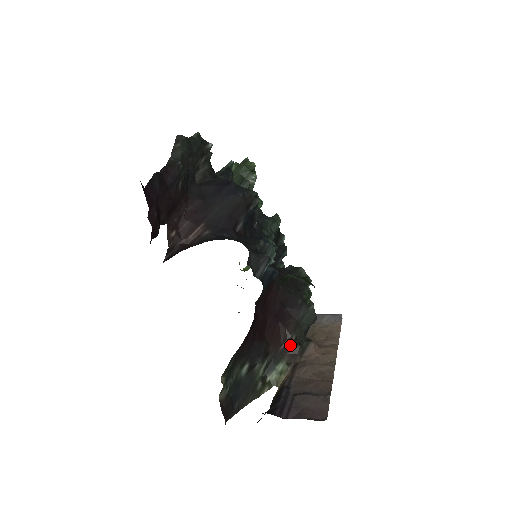
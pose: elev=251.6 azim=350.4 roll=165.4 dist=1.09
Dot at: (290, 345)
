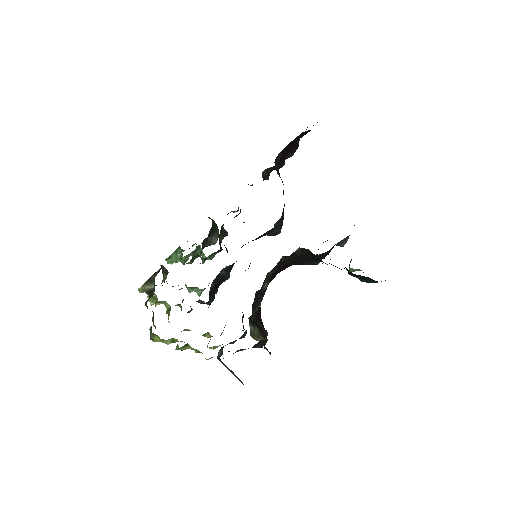
Dot at: (262, 330)
